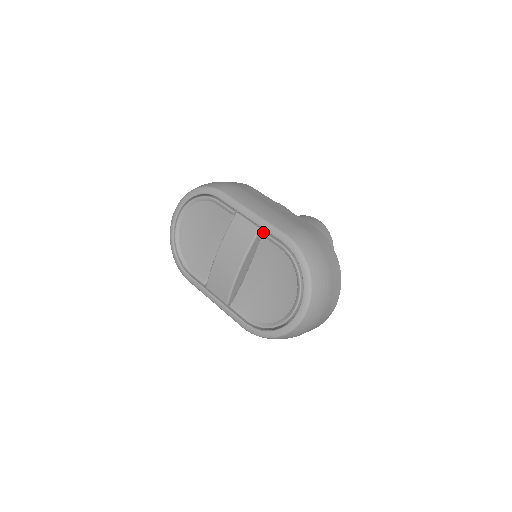
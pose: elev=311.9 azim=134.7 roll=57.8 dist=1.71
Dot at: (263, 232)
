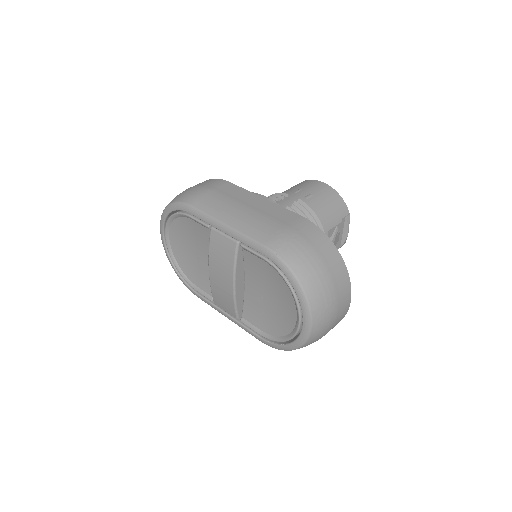
Dot at: (242, 246)
